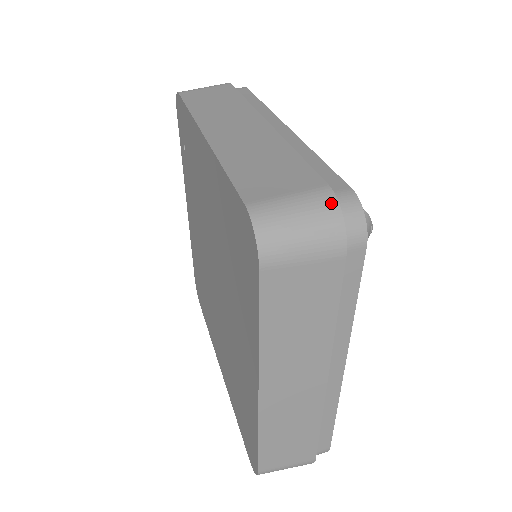
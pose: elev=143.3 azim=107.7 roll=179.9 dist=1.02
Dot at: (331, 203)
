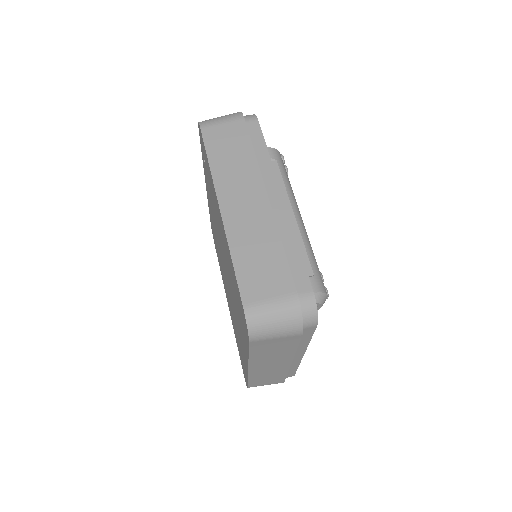
Dot at: (296, 309)
